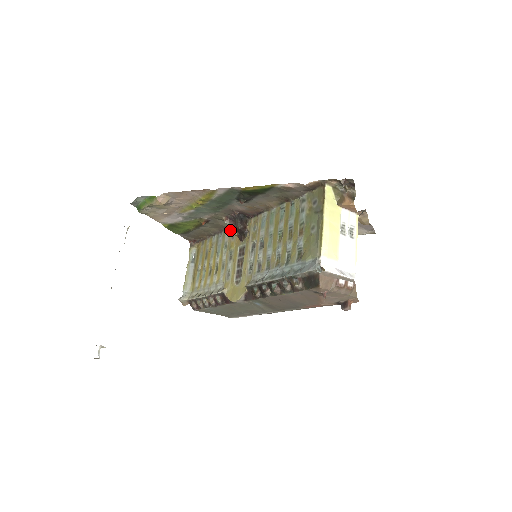
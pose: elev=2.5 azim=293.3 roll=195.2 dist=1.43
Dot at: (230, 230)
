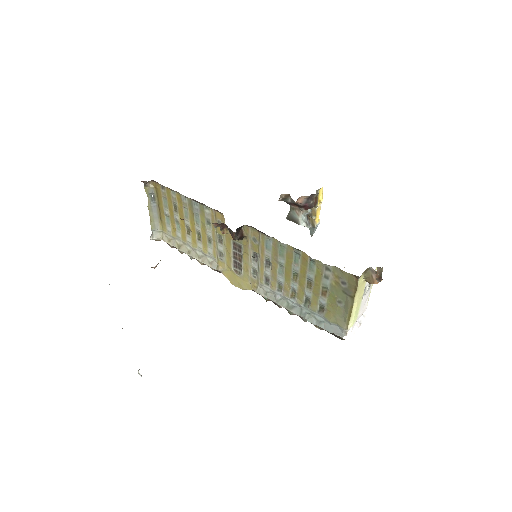
Dot at: (221, 231)
